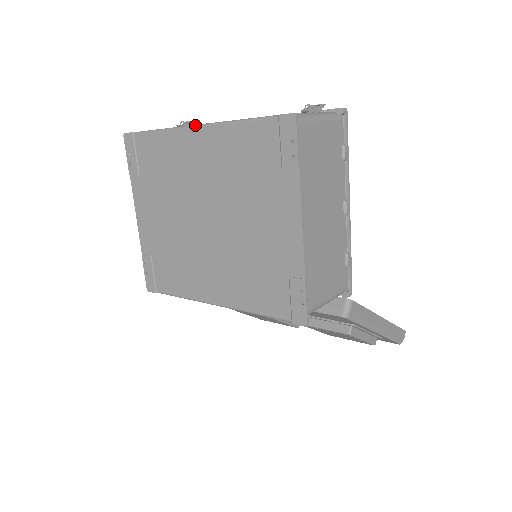
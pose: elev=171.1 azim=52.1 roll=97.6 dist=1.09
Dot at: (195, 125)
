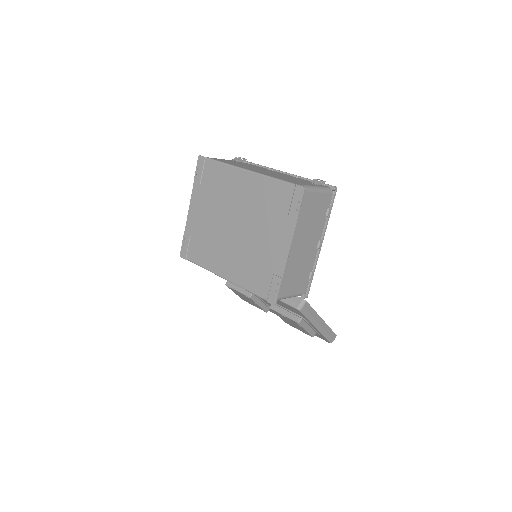
Dot at: (247, 169)
